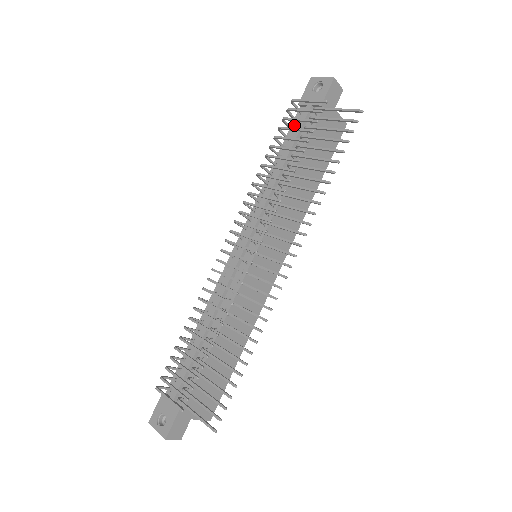
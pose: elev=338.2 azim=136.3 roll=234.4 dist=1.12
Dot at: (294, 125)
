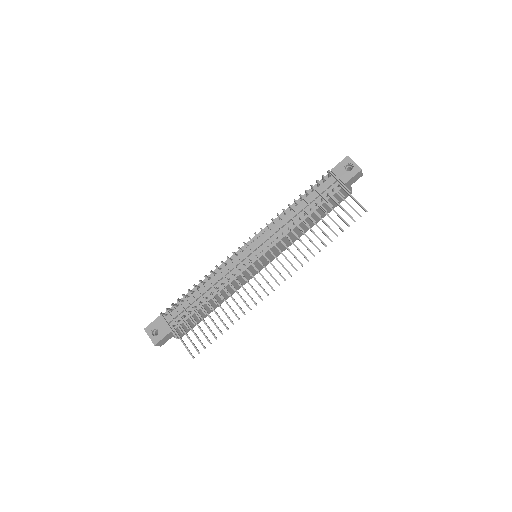
Dot at: occluded
